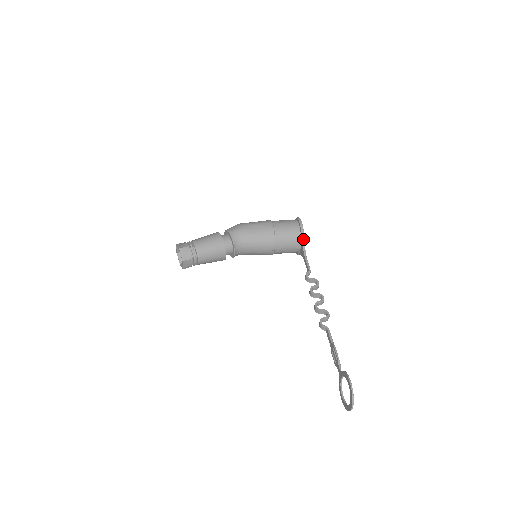
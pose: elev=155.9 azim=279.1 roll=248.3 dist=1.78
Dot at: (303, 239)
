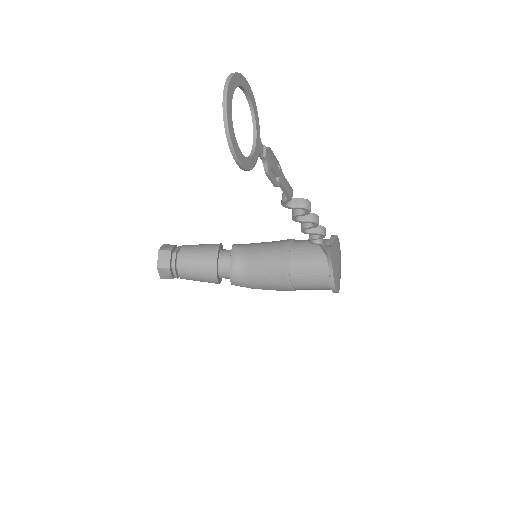
Dot at: (331, 241)
